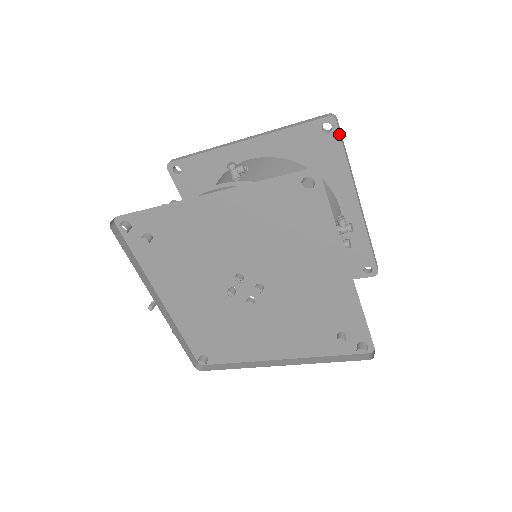
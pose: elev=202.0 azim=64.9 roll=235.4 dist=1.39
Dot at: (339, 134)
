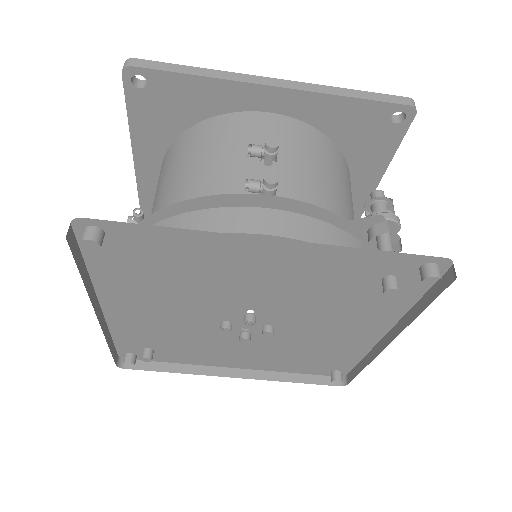
Dot at: (152, 70)
